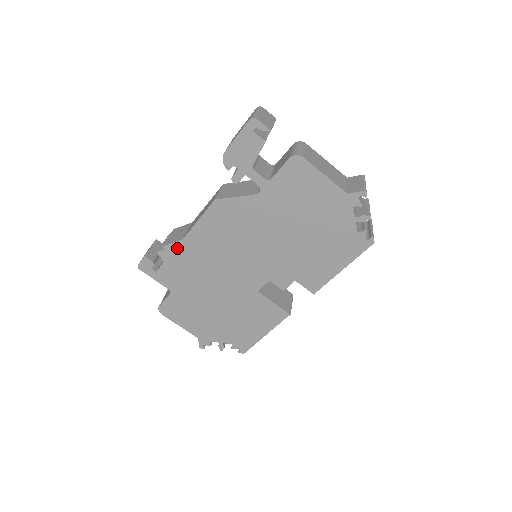
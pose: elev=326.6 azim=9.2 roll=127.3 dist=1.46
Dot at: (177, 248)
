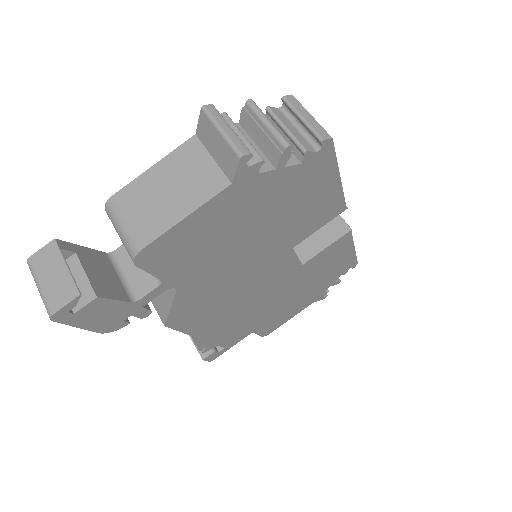
Dot at: (208, 340)
